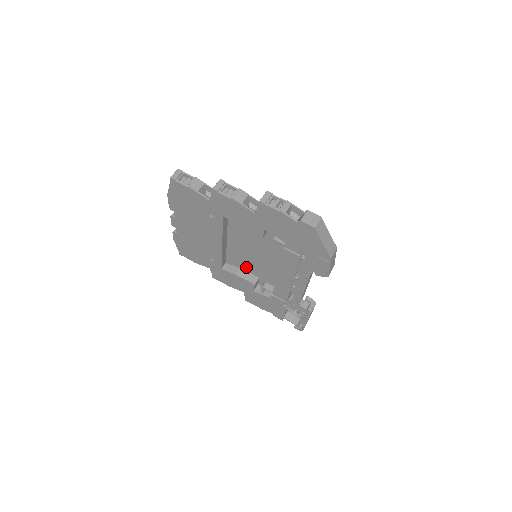
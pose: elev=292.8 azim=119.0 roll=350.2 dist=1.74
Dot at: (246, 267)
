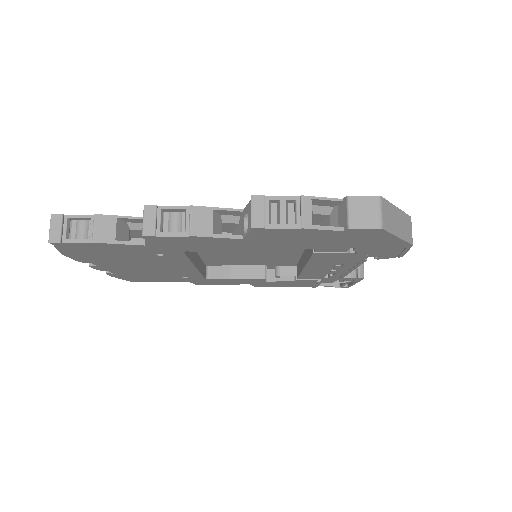
Dot at: (241, 263)
